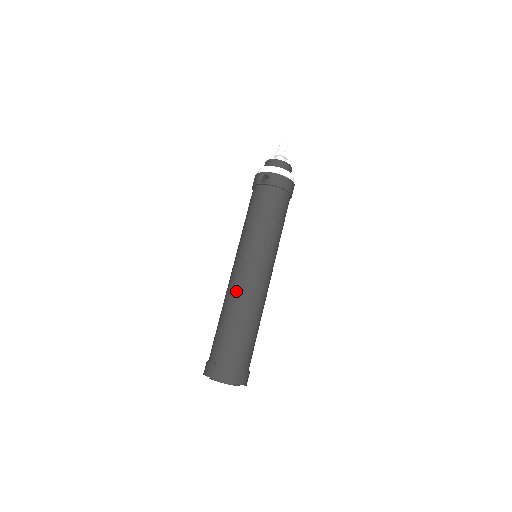
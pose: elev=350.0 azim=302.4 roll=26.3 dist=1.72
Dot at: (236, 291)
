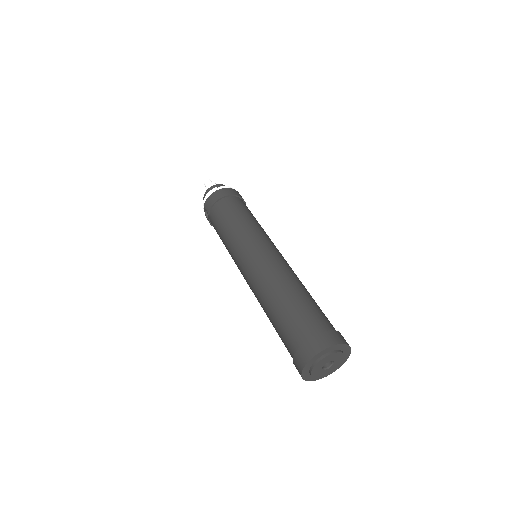
Dot at: (255, 294)
